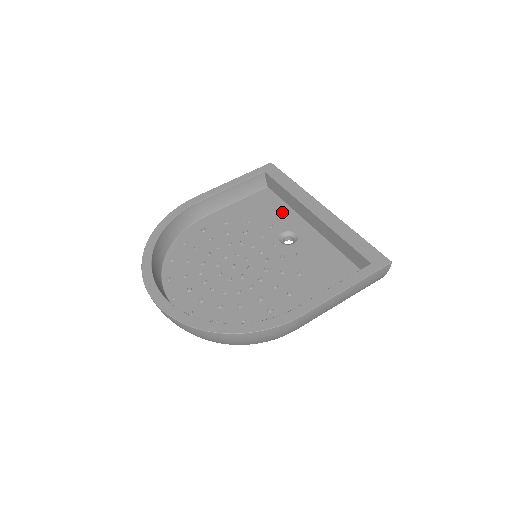
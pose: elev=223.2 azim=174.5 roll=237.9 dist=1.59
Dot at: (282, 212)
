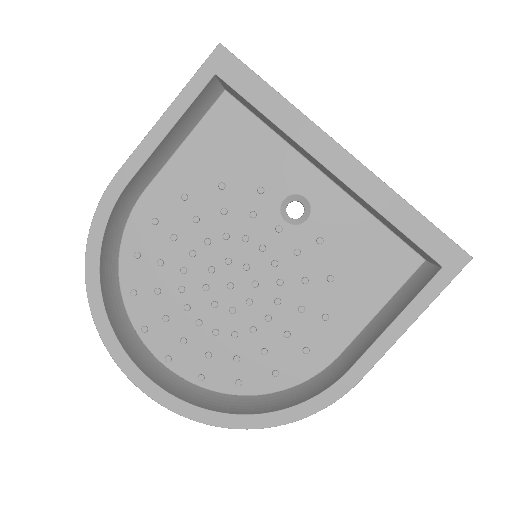
Dot at: (269, 152)
